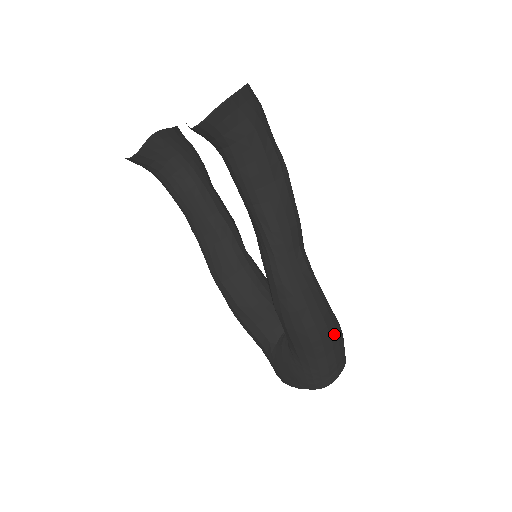
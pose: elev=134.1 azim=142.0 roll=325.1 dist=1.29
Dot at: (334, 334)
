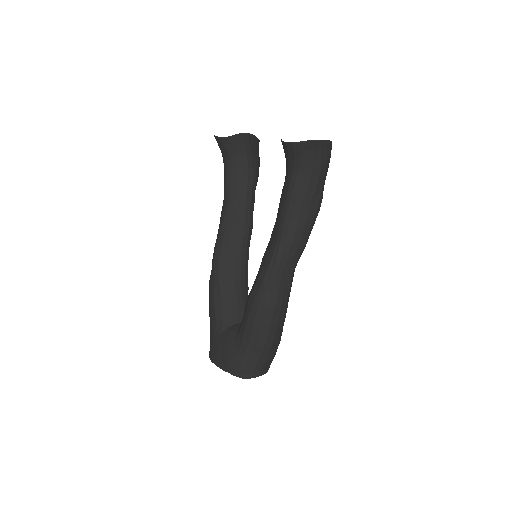
Dot at: (276, 342)
